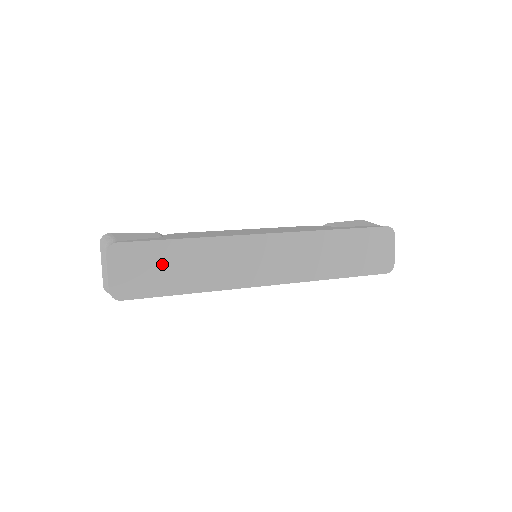
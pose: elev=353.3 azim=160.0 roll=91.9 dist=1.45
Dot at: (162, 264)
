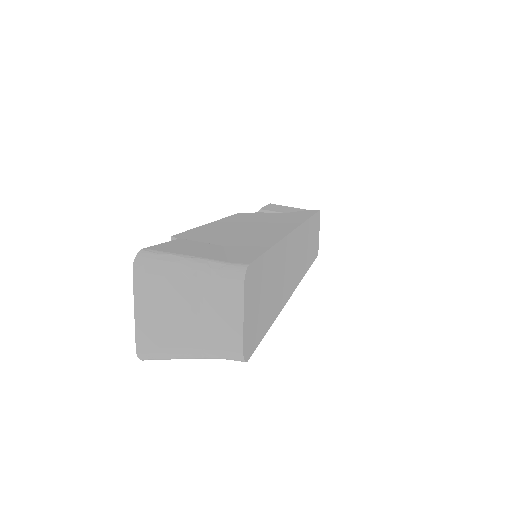
Dot at: (266, 287)
